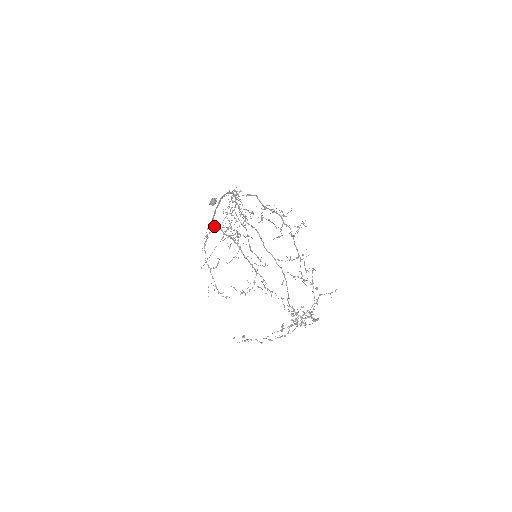
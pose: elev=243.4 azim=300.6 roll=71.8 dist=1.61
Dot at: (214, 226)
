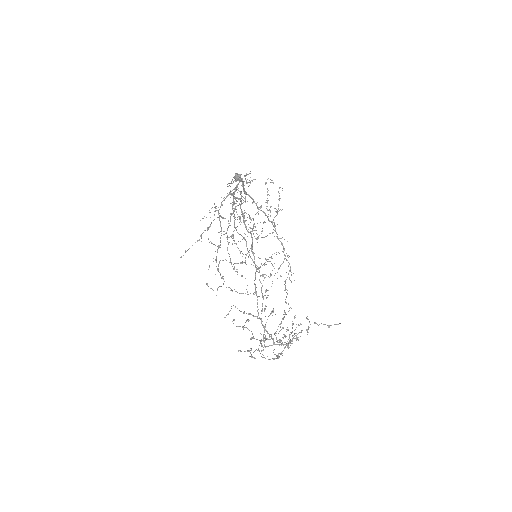
Dot at: occluded
